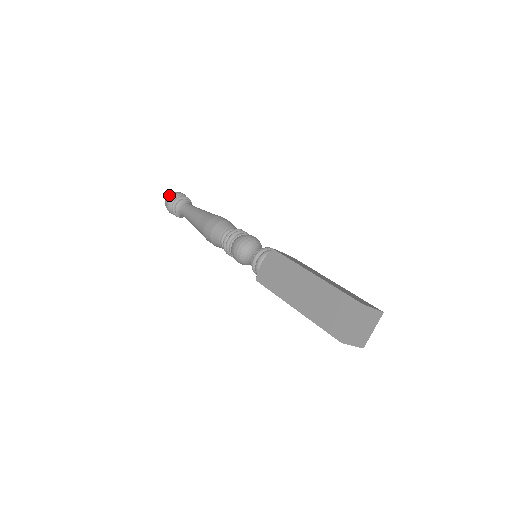
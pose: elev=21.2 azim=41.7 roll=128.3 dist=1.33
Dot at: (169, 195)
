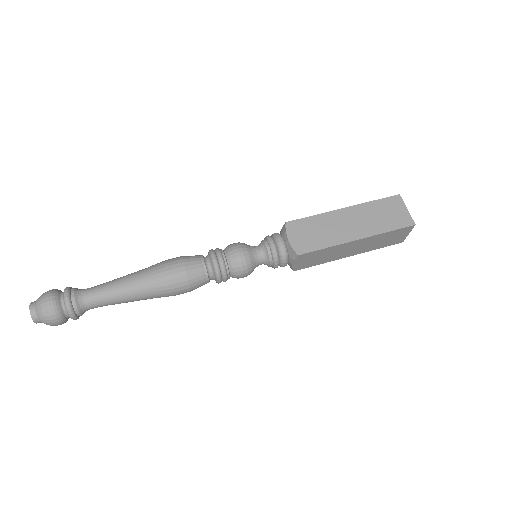
Dot at: (44, 296)
